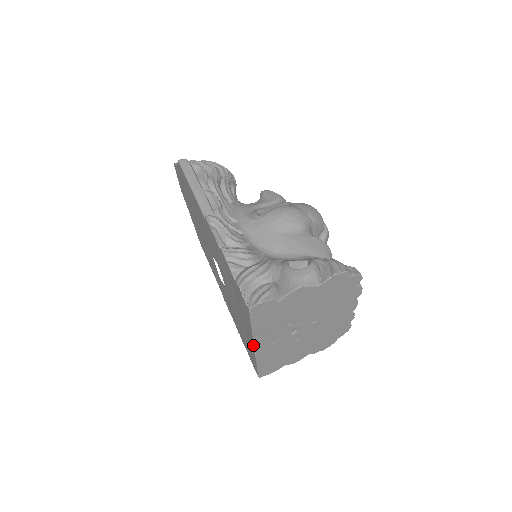
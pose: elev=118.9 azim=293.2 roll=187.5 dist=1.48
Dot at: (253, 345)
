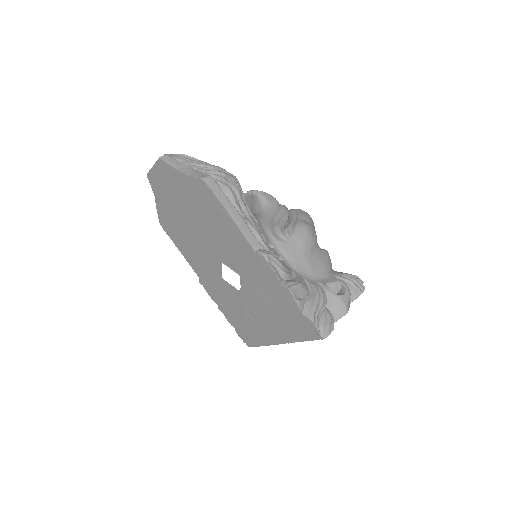
Dot at: (283, 343)
